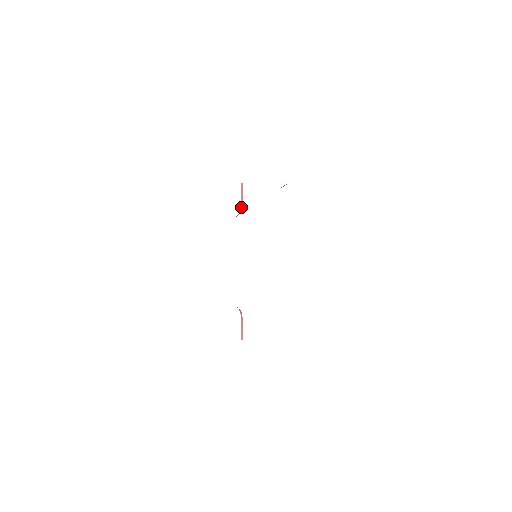
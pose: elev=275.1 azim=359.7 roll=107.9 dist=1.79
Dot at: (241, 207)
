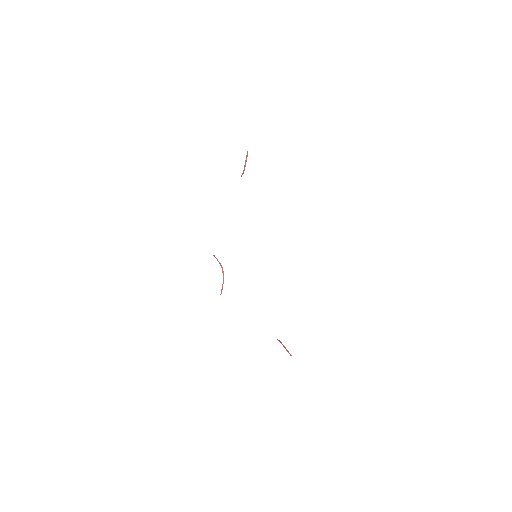
Dot at: (241, 175)
